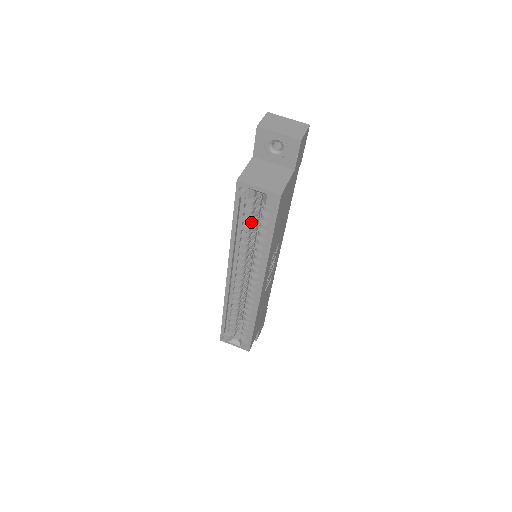
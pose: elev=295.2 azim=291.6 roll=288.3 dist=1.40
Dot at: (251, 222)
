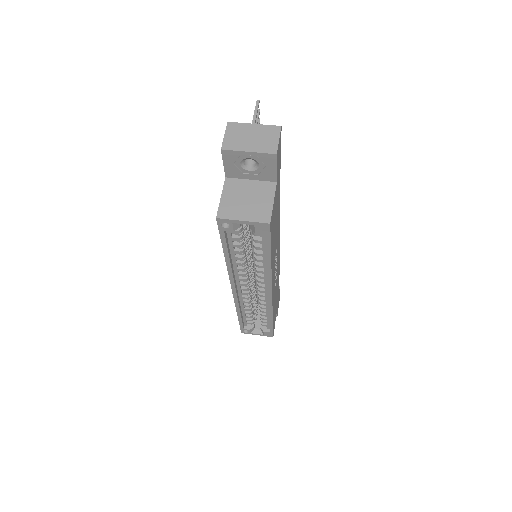
Dot at: (243, 244)
